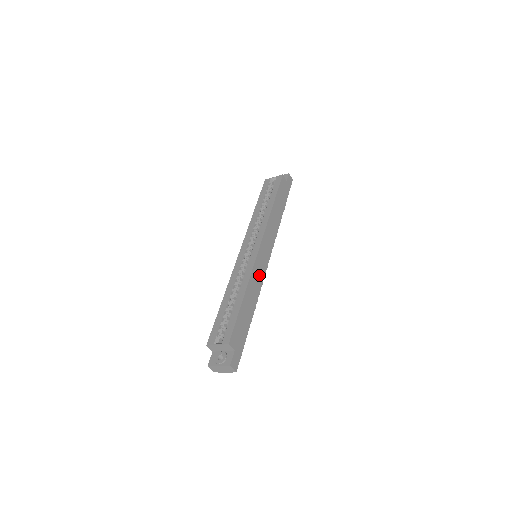
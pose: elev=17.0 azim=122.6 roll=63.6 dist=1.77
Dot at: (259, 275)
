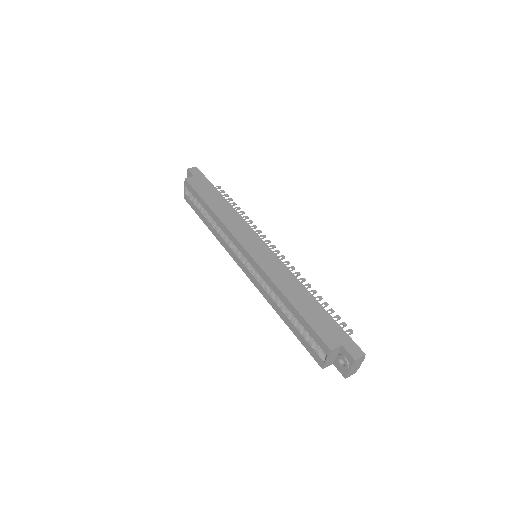
Dot at: (276, 267)
